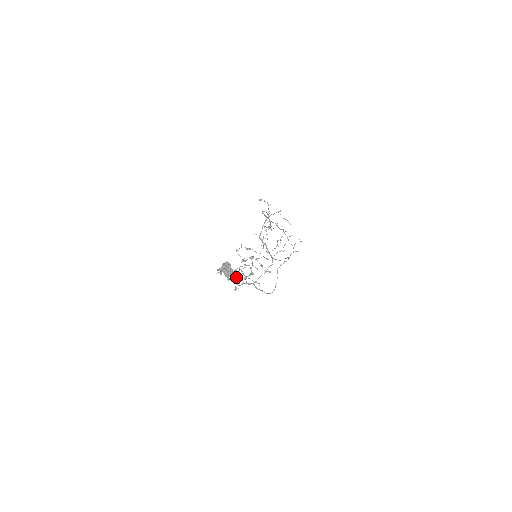
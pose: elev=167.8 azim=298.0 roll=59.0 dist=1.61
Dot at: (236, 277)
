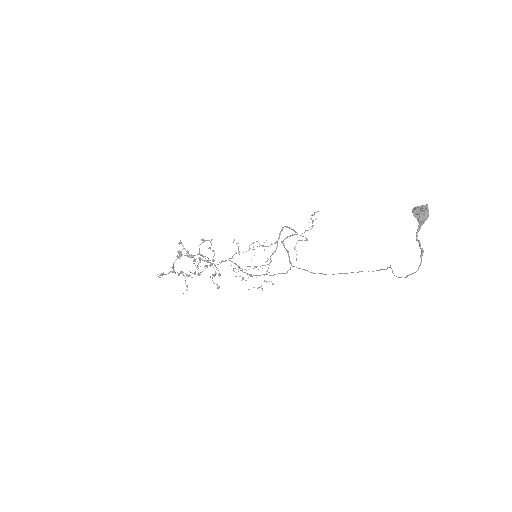
Dot at: (173, 263)
